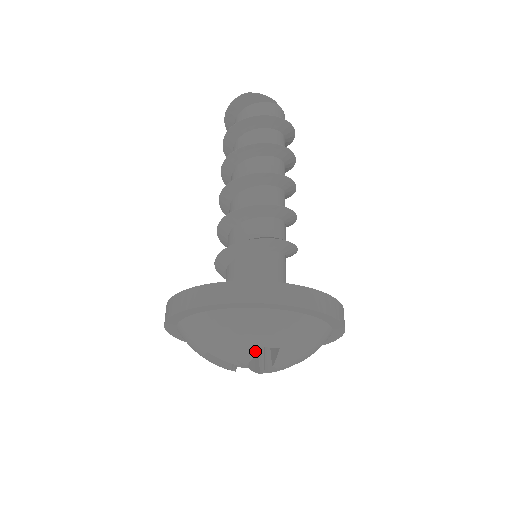
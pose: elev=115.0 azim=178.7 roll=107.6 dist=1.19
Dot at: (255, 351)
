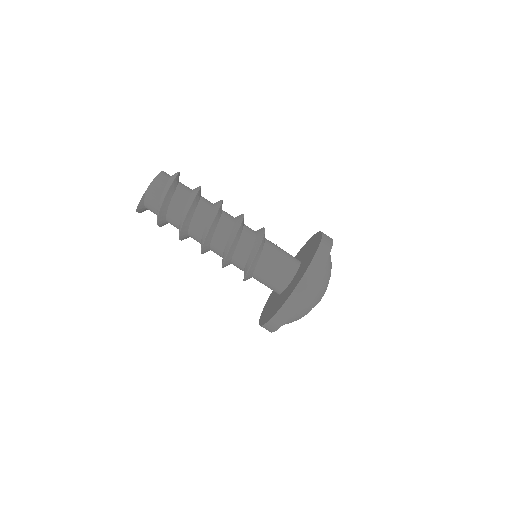
Dot at: occluded
